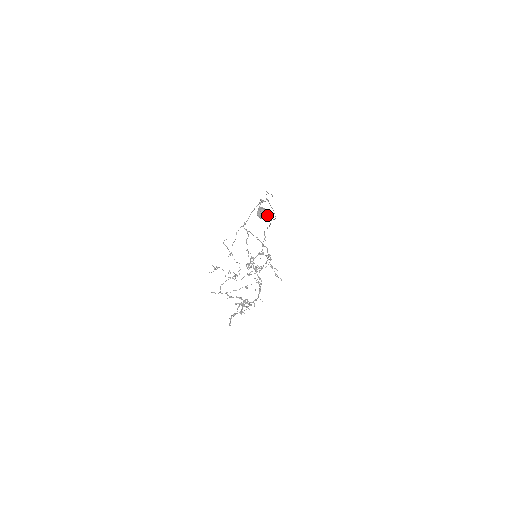
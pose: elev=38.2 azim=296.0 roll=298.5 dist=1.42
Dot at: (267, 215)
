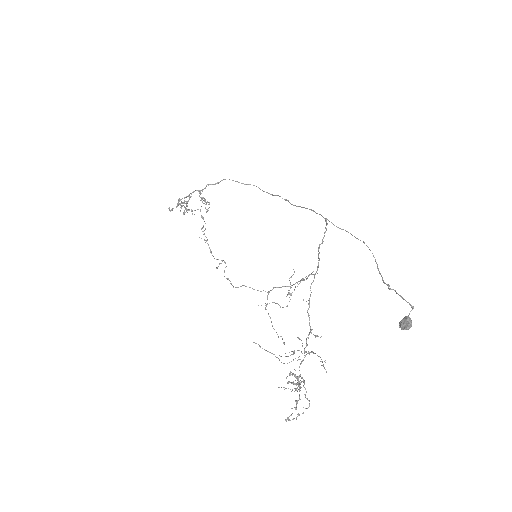
Dot at: occluded
